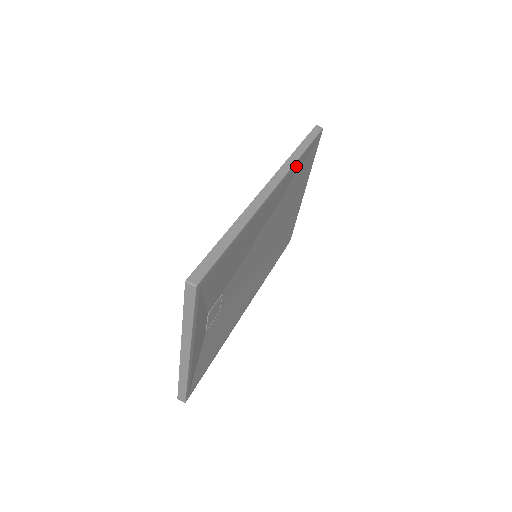
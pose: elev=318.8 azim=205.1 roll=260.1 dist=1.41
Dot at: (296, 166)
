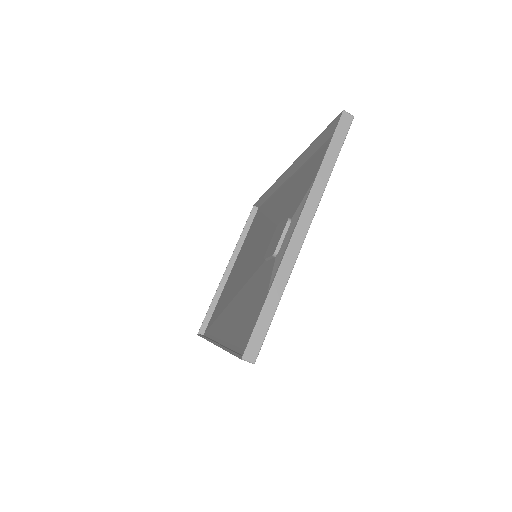
Dot at: occluded
